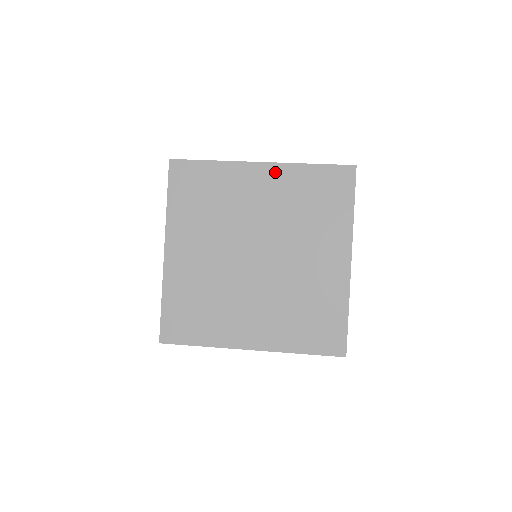
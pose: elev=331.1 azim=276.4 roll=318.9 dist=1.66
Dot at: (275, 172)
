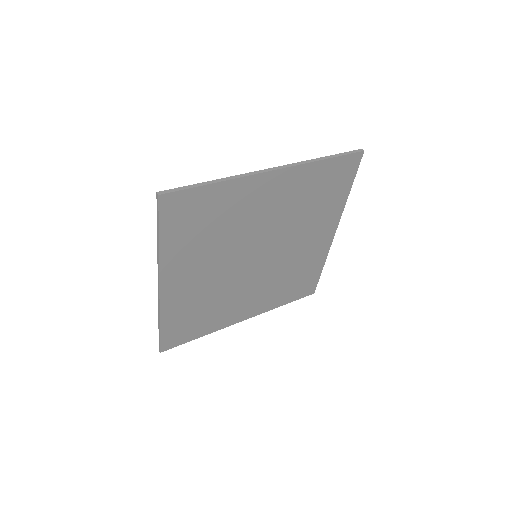
Dot at: (288, 177)
